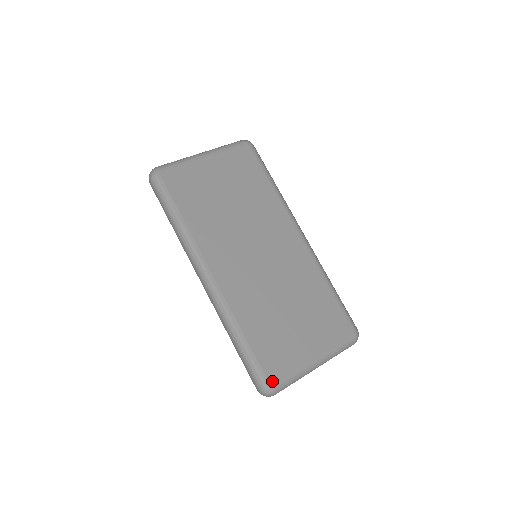
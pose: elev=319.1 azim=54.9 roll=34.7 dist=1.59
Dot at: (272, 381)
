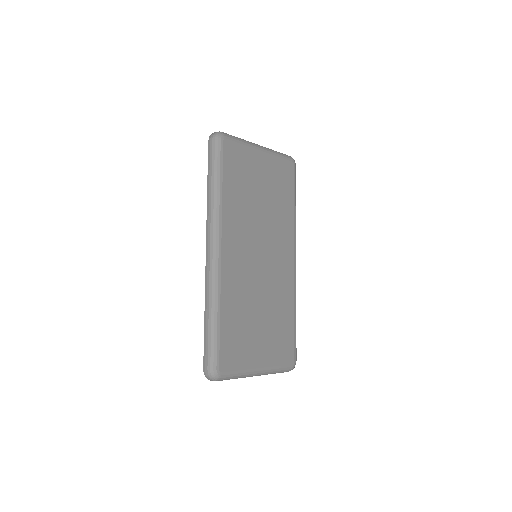
Dot at: (222, 368)
